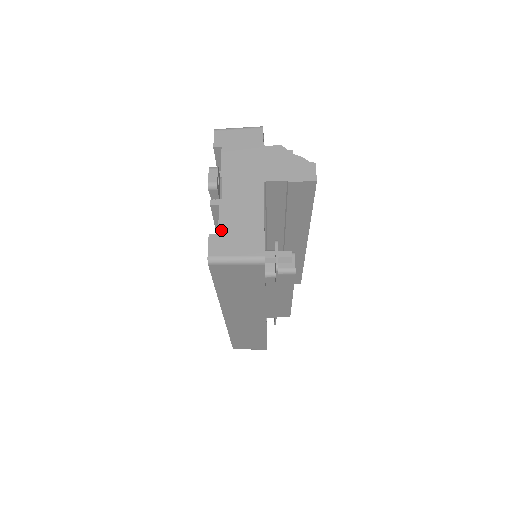
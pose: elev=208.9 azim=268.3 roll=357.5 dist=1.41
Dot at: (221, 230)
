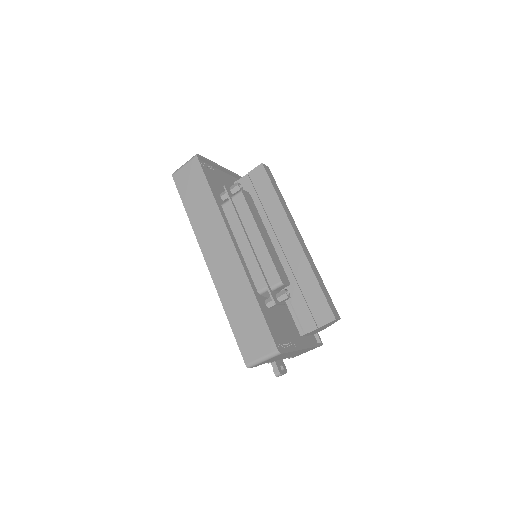
Dot at: occluded
